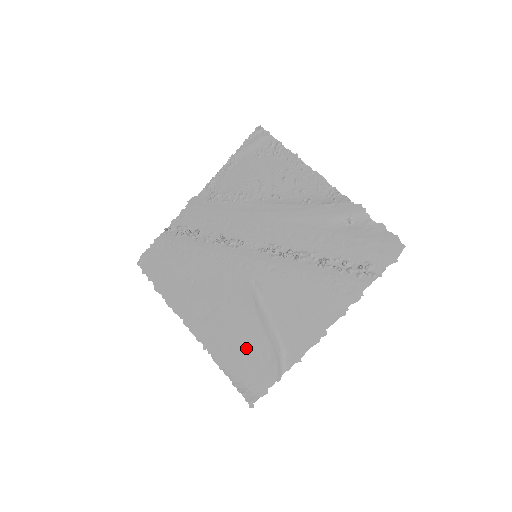
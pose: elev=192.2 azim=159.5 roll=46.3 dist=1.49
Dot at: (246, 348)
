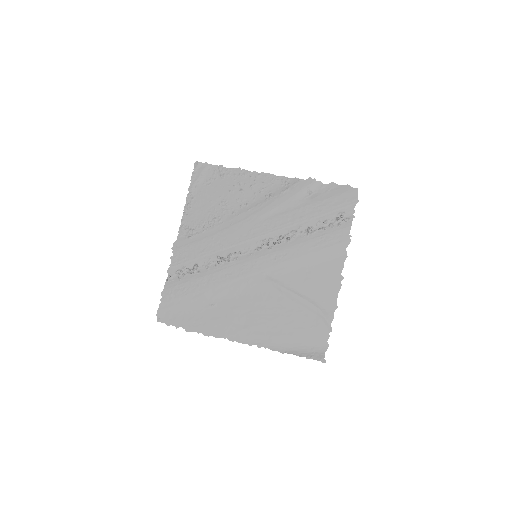
Dot at: (292, 325)
